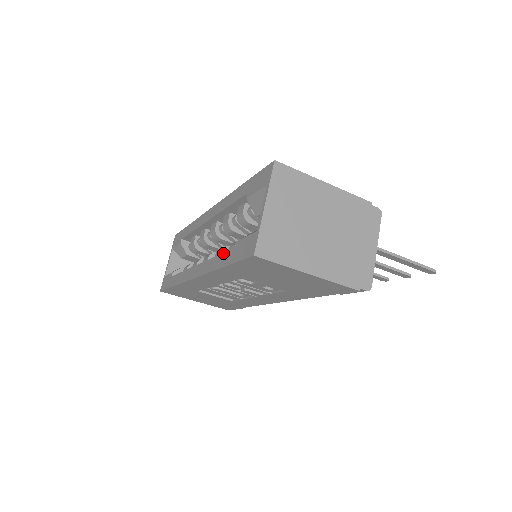
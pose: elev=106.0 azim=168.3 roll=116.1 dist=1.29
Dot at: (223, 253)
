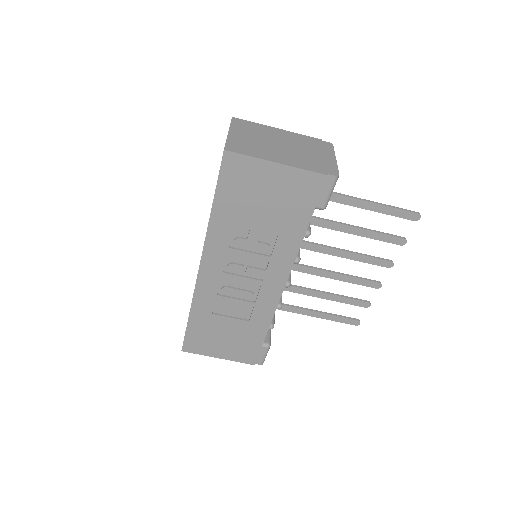
Dot at: occluded
